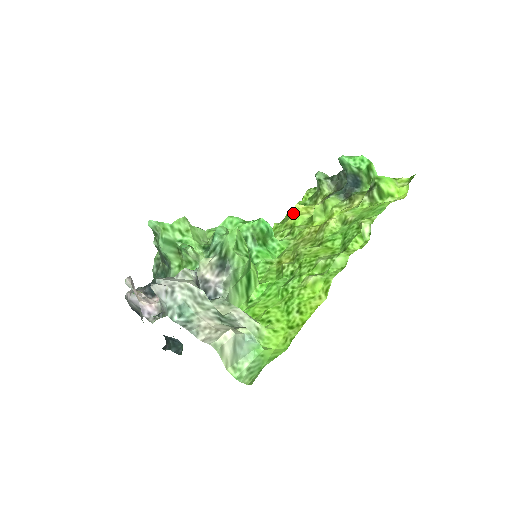
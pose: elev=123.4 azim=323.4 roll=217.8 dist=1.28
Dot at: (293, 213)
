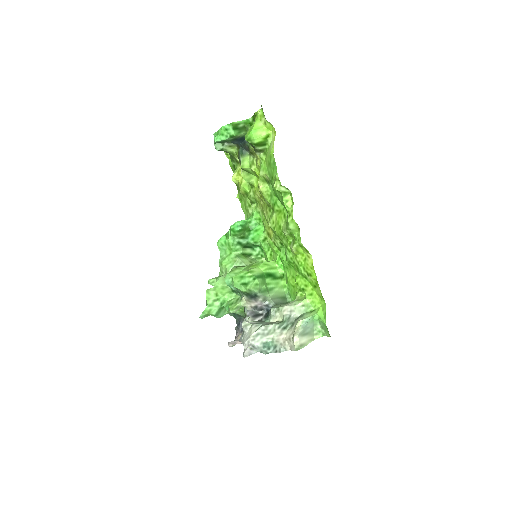
Dot at: (237, 184)
